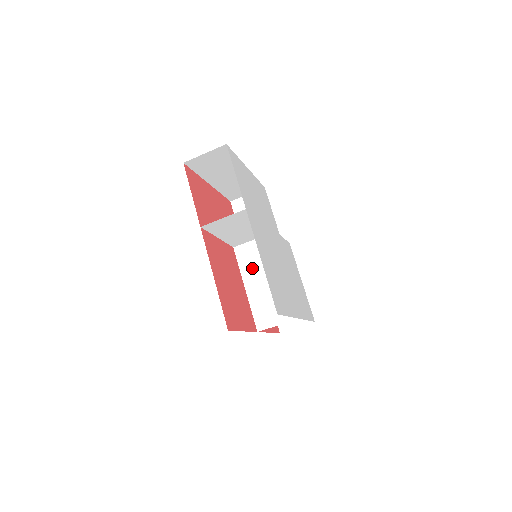
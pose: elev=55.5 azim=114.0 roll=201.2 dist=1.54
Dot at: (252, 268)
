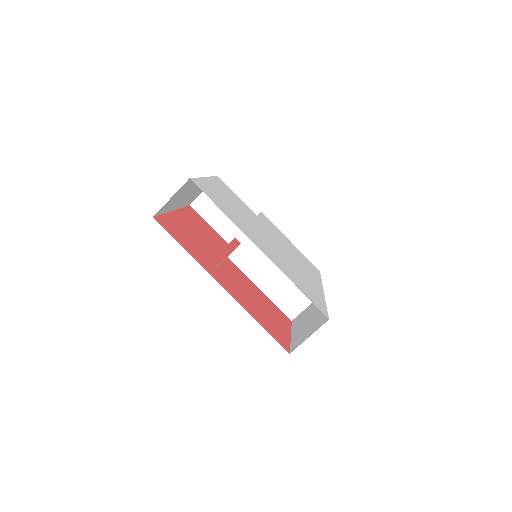
Dot at: (257, 268)
